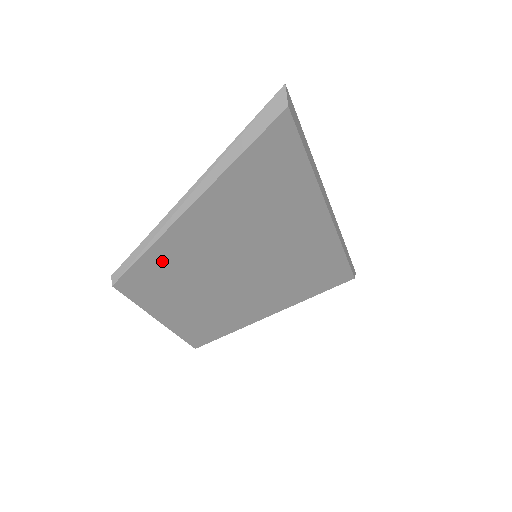
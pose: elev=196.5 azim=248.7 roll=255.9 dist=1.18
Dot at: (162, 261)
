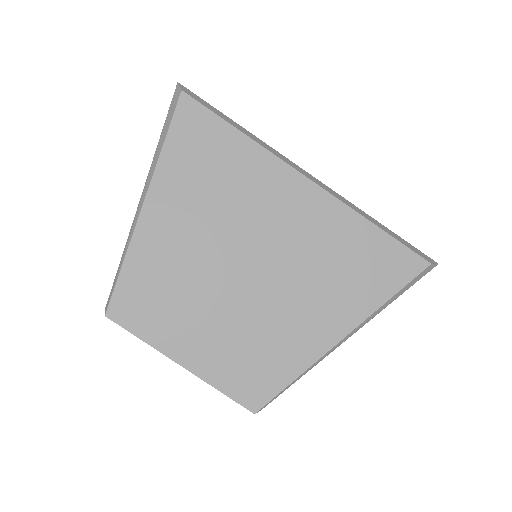
Dot at: (144, 276)
